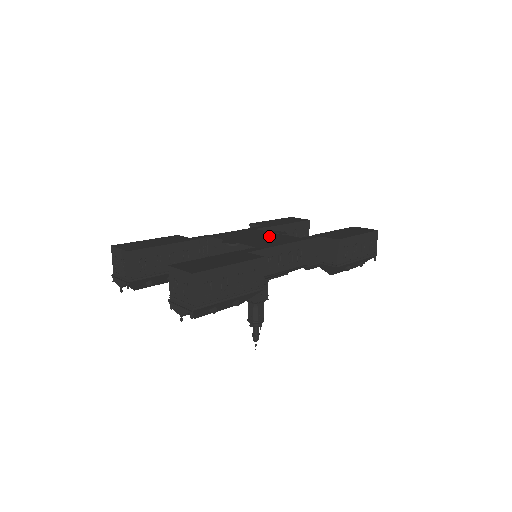
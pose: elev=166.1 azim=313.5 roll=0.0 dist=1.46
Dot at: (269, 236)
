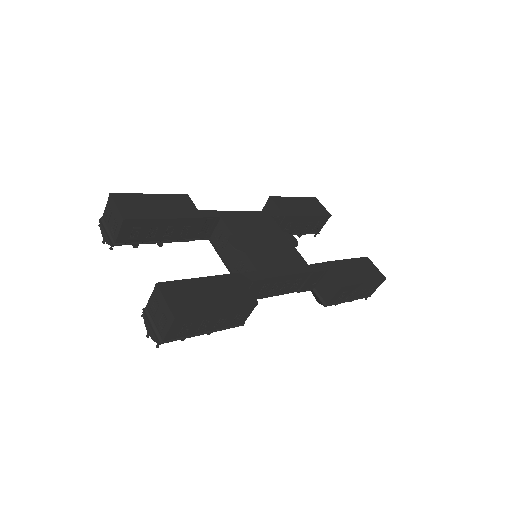
Dot at: (279, 245)
